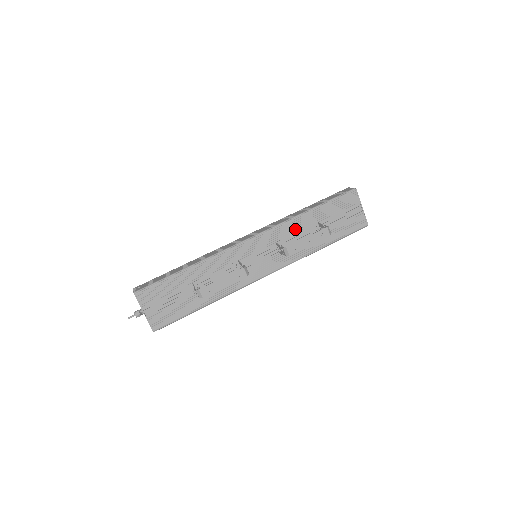
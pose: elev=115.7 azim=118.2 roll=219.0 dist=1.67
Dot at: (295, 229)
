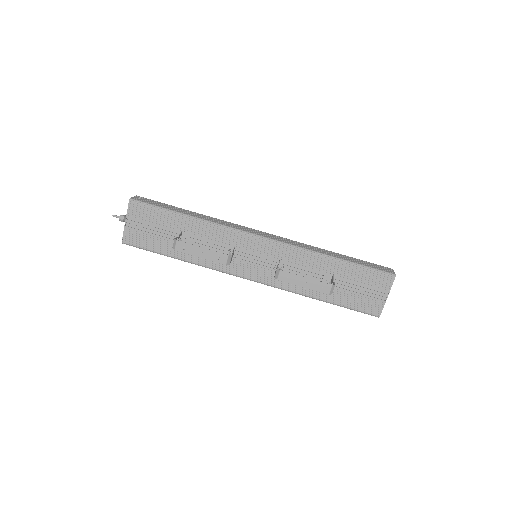
Dot at: (307, 263)
